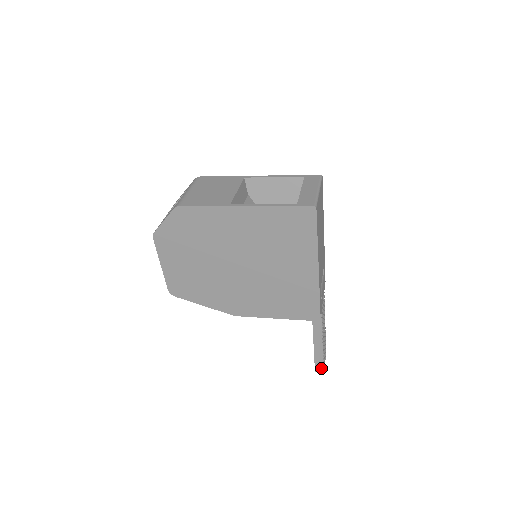
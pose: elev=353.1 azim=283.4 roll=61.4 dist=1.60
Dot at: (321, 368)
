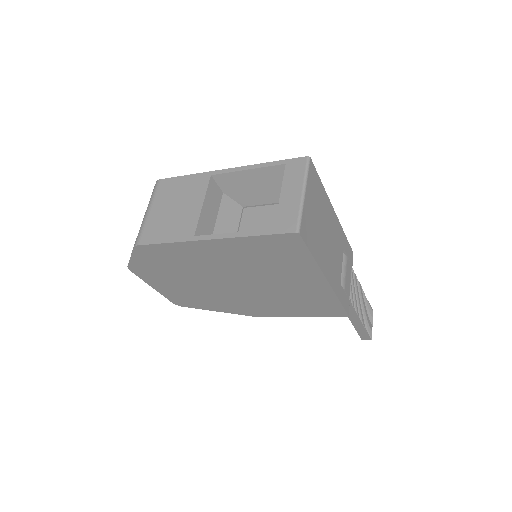
Dot at: (367, 337)
